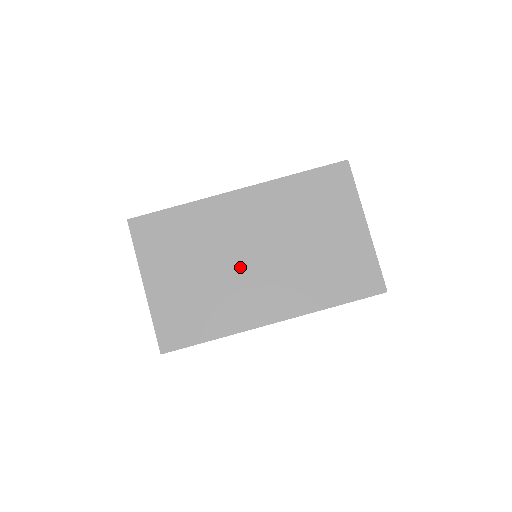
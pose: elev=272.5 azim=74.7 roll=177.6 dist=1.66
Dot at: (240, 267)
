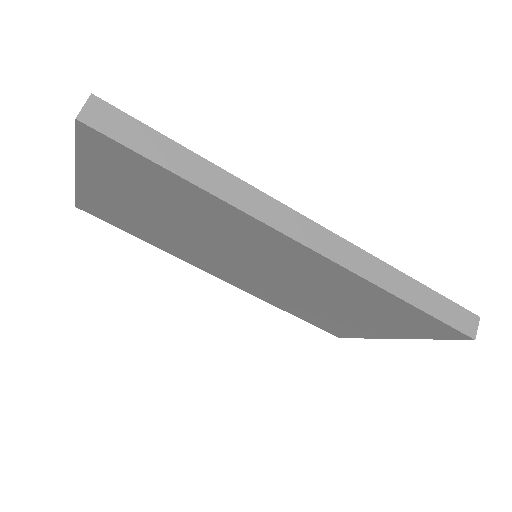
Dot at: (223, 254)
